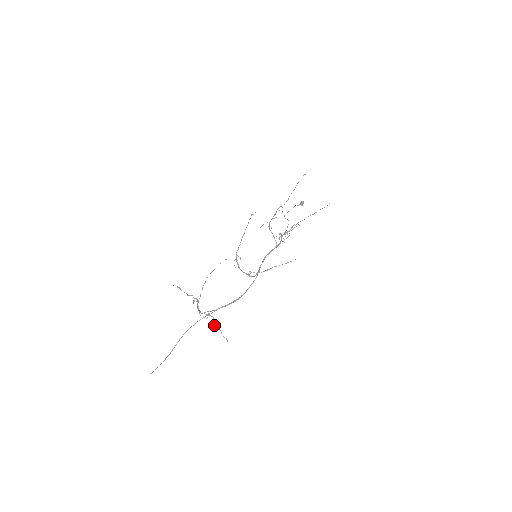
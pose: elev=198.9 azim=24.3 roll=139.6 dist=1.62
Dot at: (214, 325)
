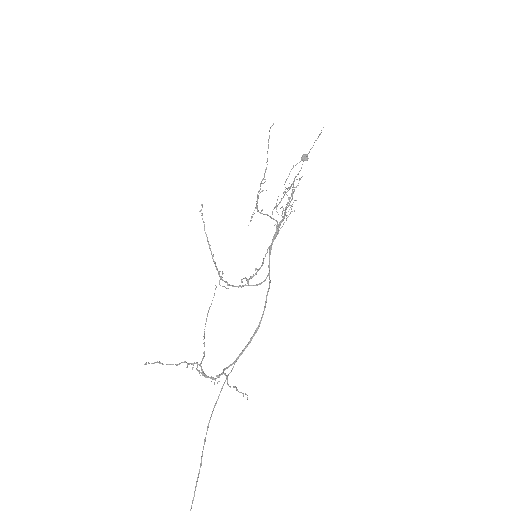
Dot at: (227, 384)
